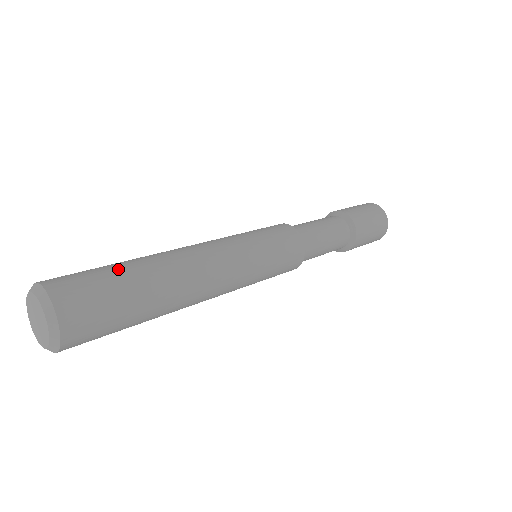
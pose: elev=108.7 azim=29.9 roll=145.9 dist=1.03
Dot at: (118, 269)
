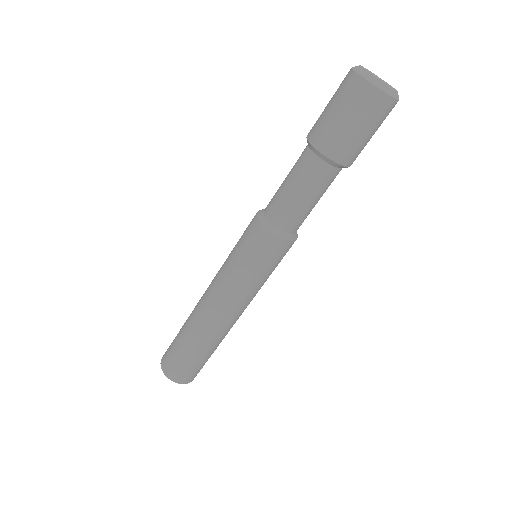
Dot at: (186, 352)
